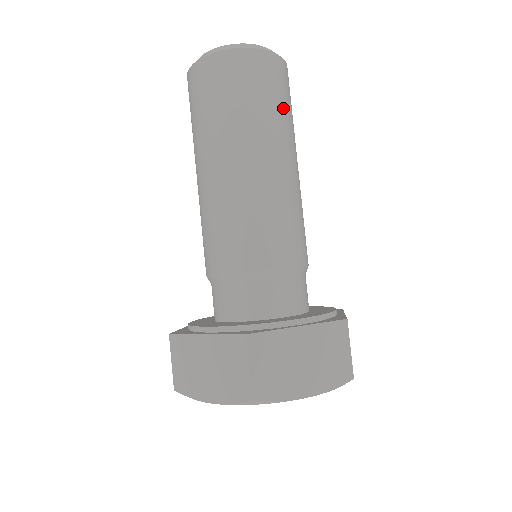
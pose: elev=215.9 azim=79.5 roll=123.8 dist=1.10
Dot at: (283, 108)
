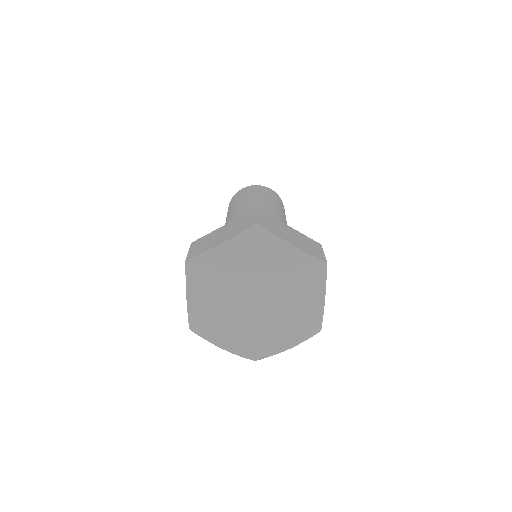
Dot at: (283, 209)
